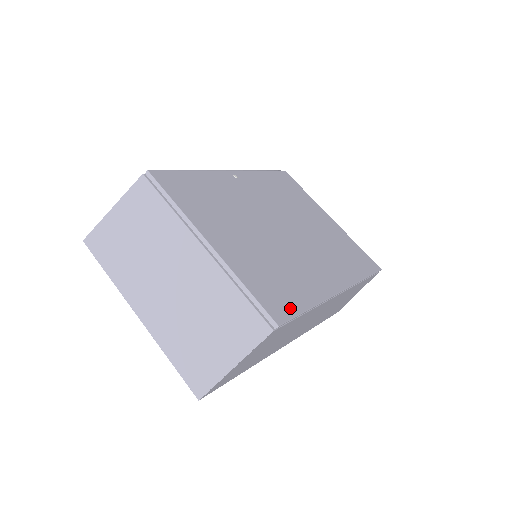
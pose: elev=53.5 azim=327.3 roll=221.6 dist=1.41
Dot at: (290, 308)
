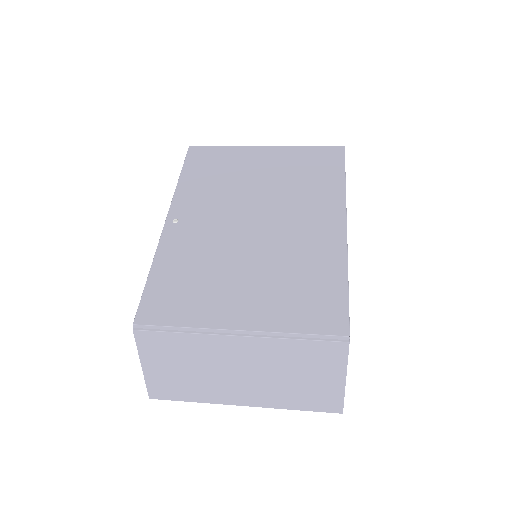
Dot at: (338, 305)
